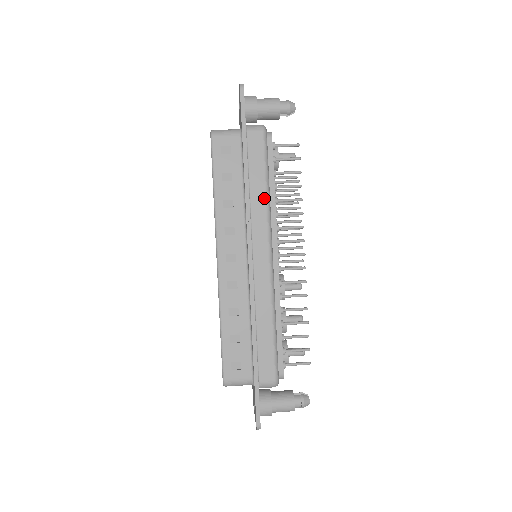
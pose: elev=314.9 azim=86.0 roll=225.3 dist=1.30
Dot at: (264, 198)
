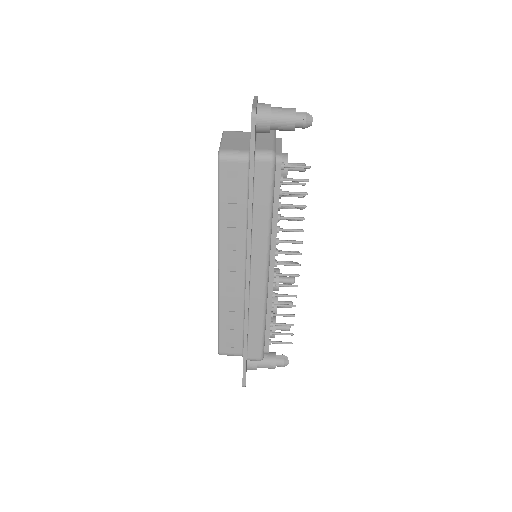
Dot at: (266, 224)
